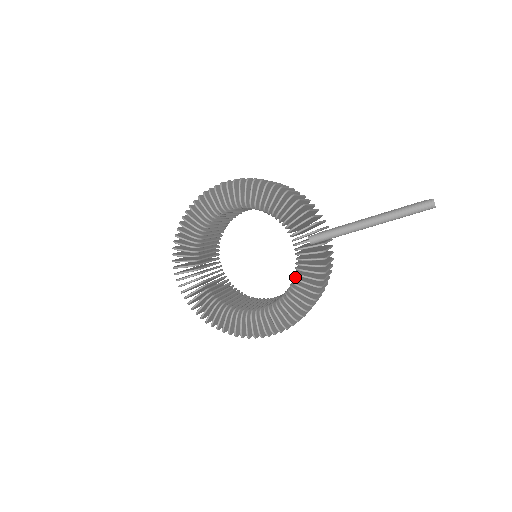
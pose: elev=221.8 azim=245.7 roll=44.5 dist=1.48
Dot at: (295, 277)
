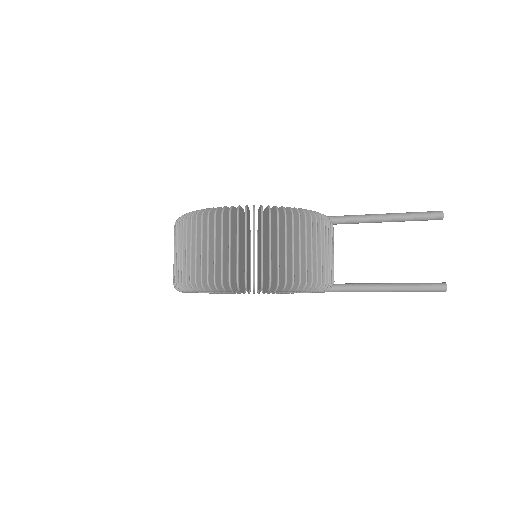
Dot at: occluded
